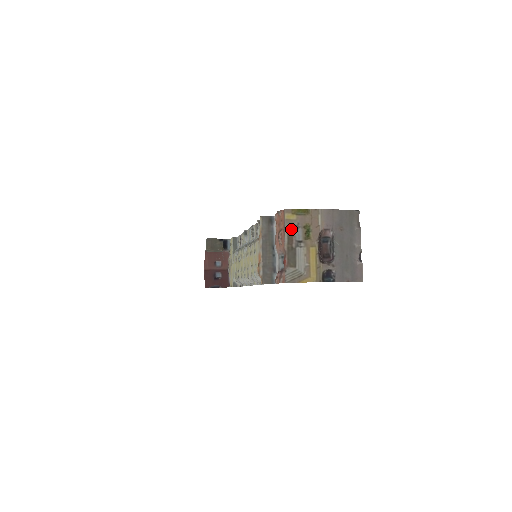
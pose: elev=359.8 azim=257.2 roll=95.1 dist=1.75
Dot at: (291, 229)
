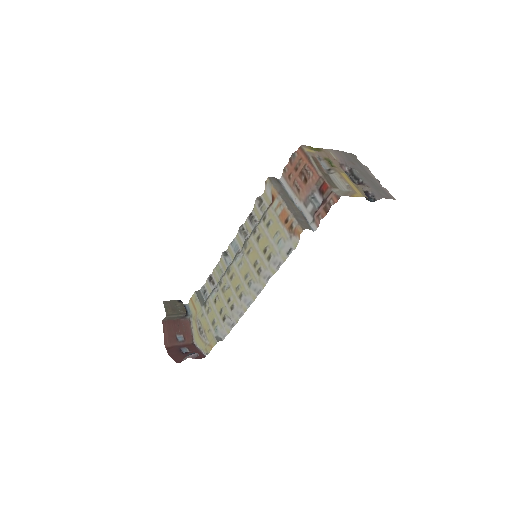
Dot at: (316, 159)
